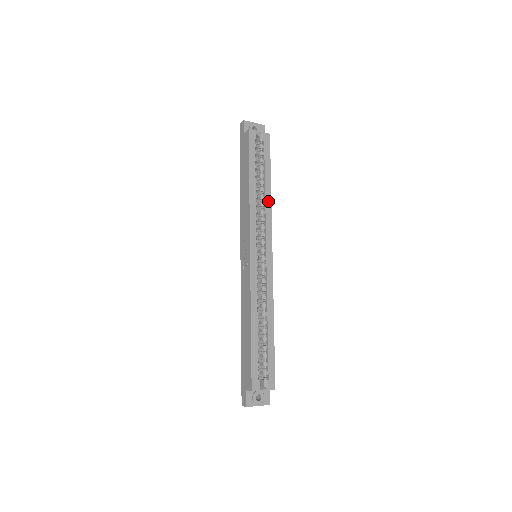
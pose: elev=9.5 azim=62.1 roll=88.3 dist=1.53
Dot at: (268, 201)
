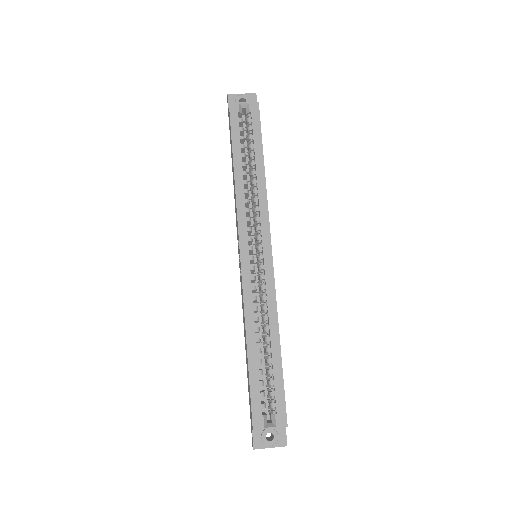
Dot at: (261, 185)
